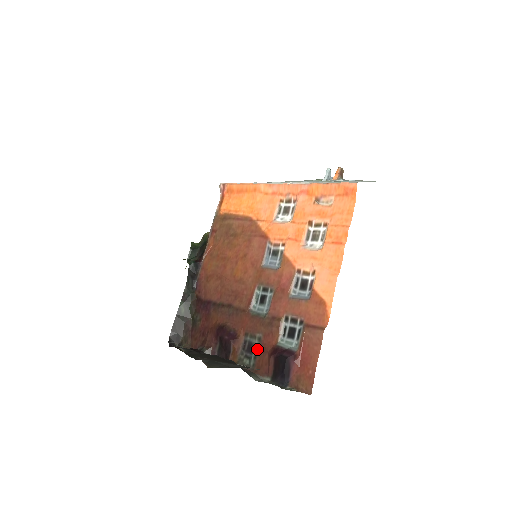
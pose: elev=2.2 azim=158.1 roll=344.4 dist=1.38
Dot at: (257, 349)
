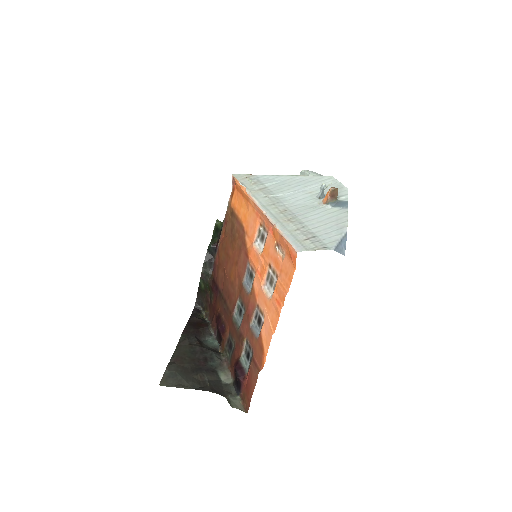
Dot at: (232, 351)
